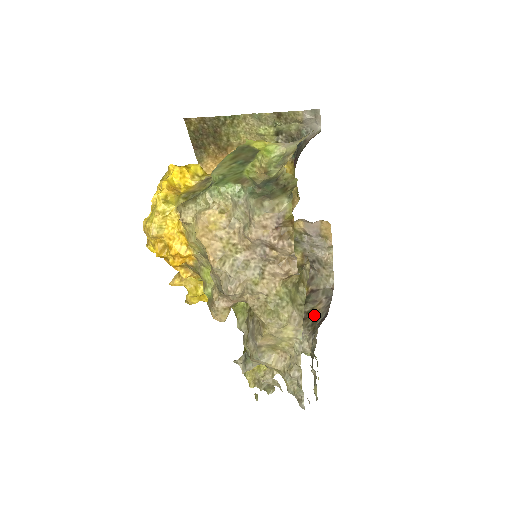
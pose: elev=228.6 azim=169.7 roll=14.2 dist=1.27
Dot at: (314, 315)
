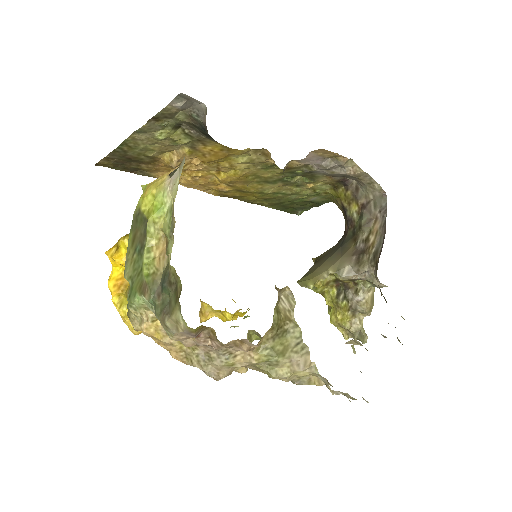
Dot at: (373, 242)
